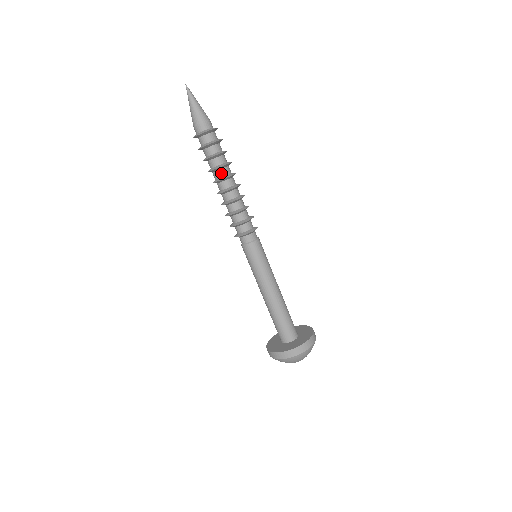
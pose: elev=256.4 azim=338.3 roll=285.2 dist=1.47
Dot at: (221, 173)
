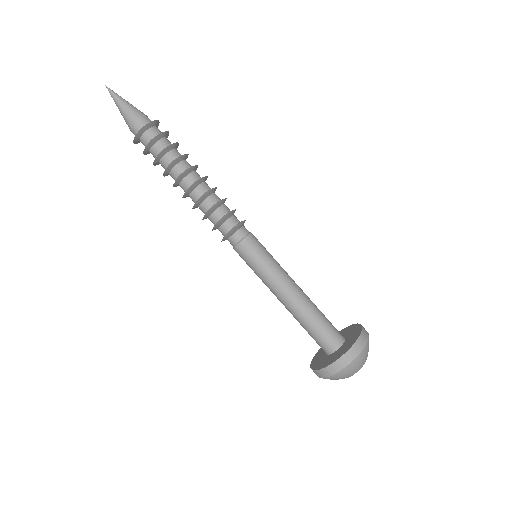
Dot at: (173, 175)
